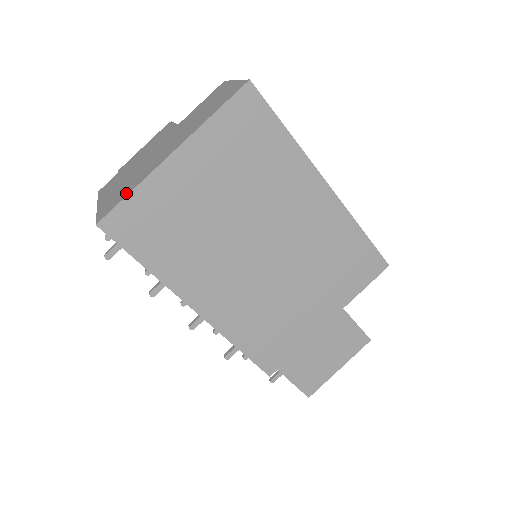
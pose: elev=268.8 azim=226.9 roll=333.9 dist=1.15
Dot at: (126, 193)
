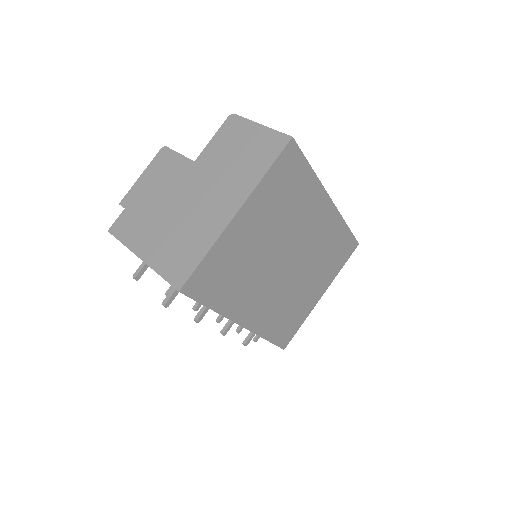
Dot at: (197, 255)
